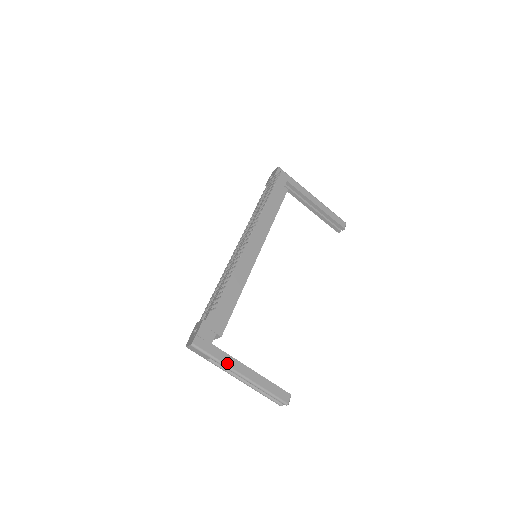
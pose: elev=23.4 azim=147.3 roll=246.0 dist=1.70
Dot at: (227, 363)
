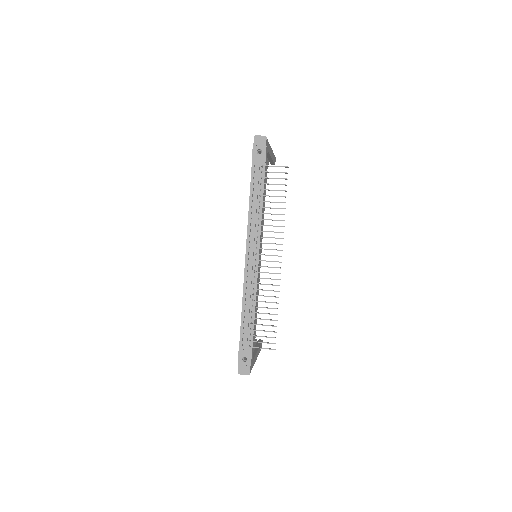
Dot at: occluded
